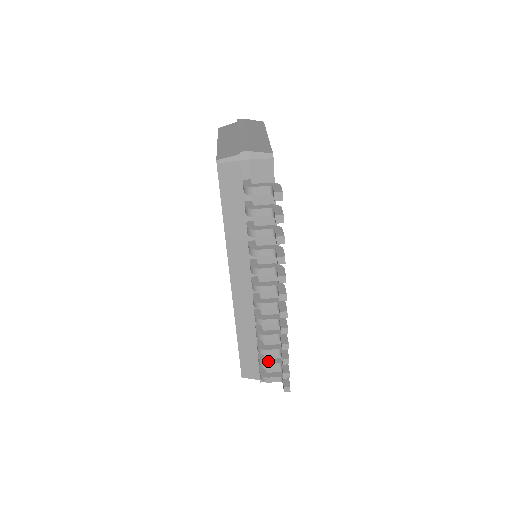
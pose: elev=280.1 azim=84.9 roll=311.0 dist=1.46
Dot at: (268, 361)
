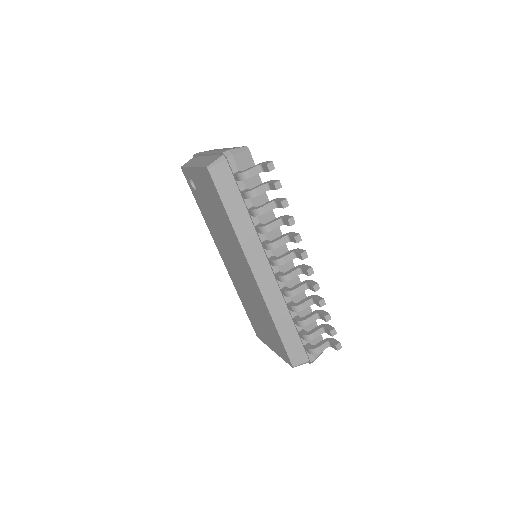
Dot at: (311, 331)
